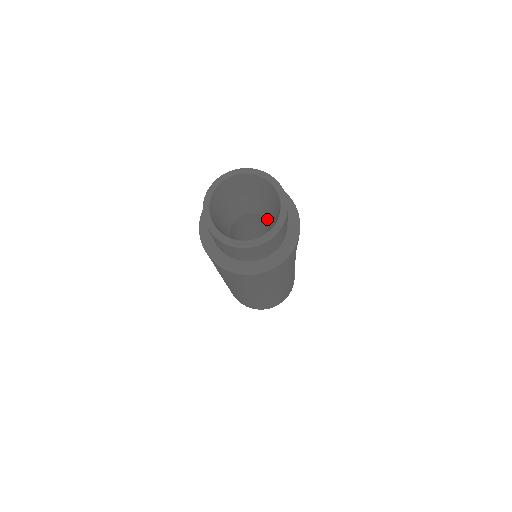
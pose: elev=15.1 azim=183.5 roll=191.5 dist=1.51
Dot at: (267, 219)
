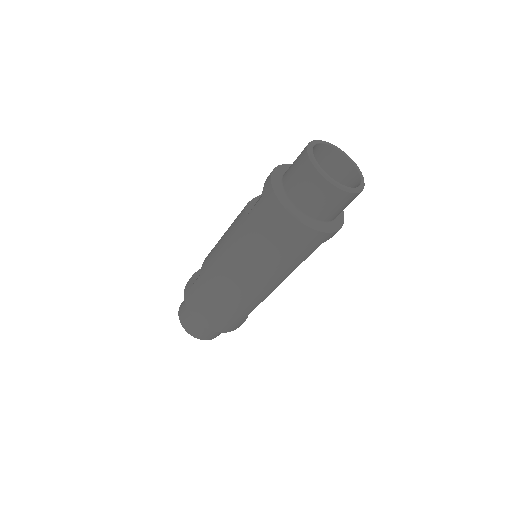
Dot at: occluded
